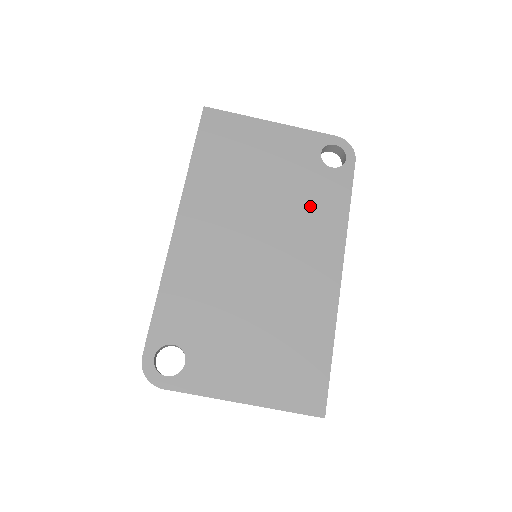
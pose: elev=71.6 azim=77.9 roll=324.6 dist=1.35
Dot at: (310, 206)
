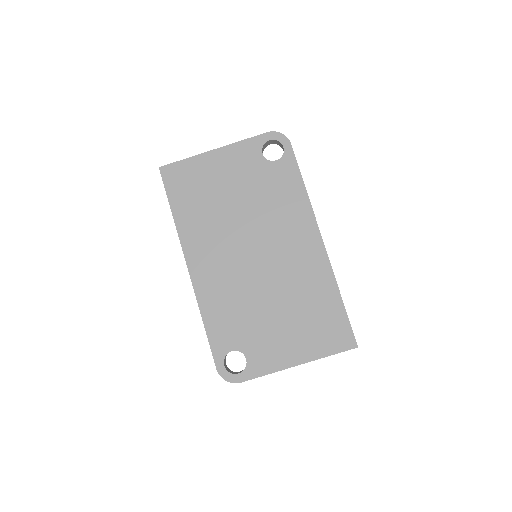
Dot at: (275, 201)
